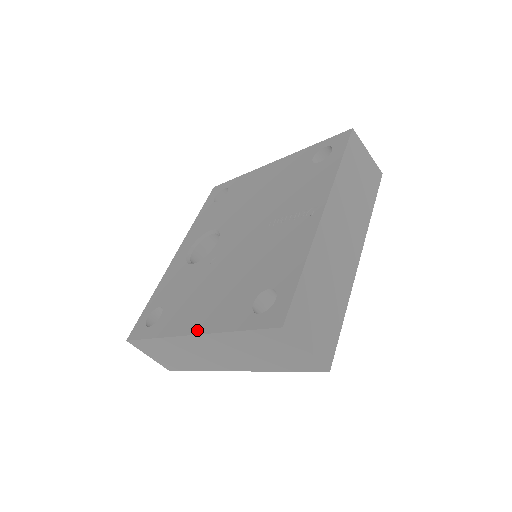
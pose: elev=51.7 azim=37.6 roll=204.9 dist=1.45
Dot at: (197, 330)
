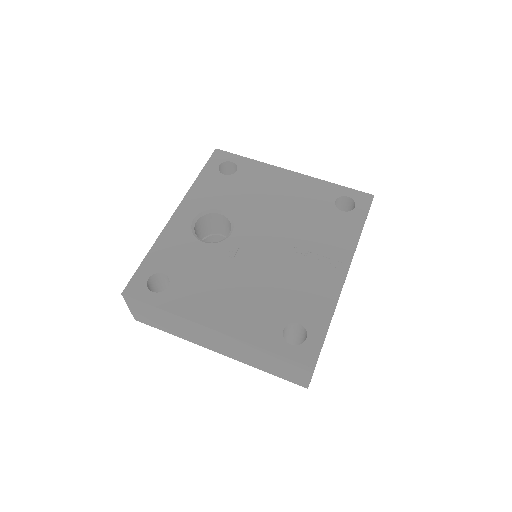
Dot at: (222, 328)
